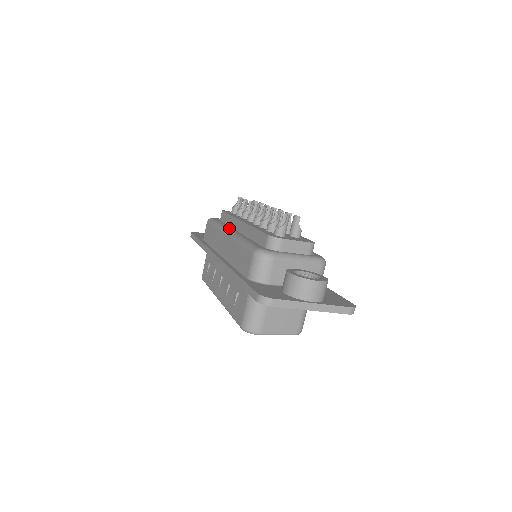
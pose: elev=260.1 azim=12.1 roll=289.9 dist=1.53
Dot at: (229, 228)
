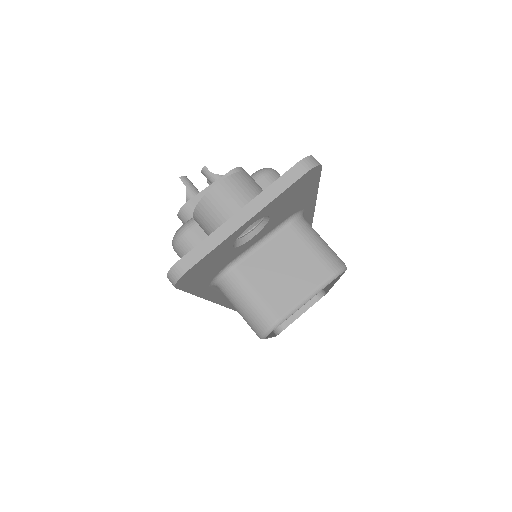
Dot at: occluded
